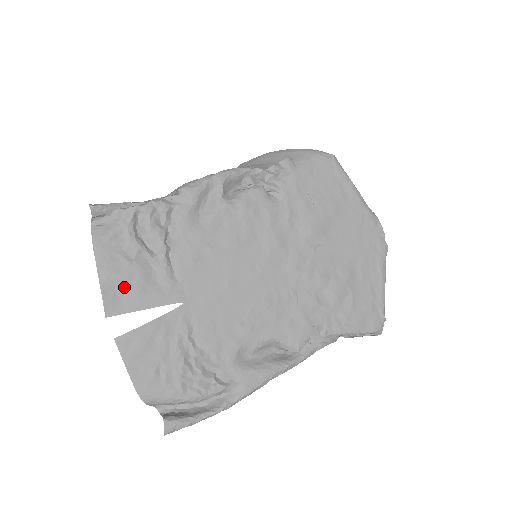
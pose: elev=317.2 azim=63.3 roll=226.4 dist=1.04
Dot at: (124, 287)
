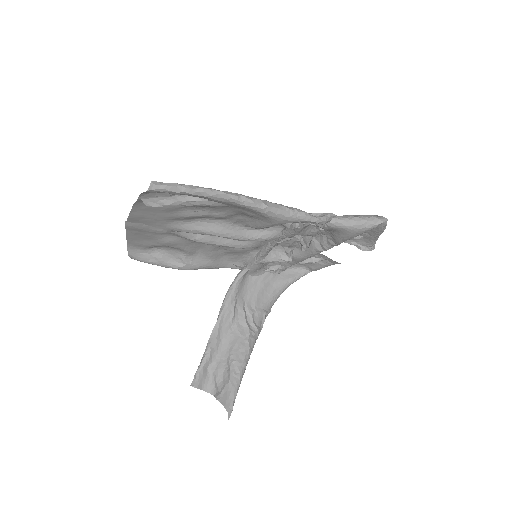
Dot at: (145, 234)
